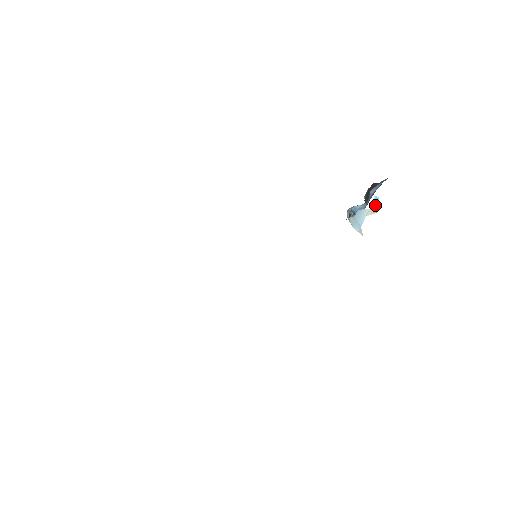
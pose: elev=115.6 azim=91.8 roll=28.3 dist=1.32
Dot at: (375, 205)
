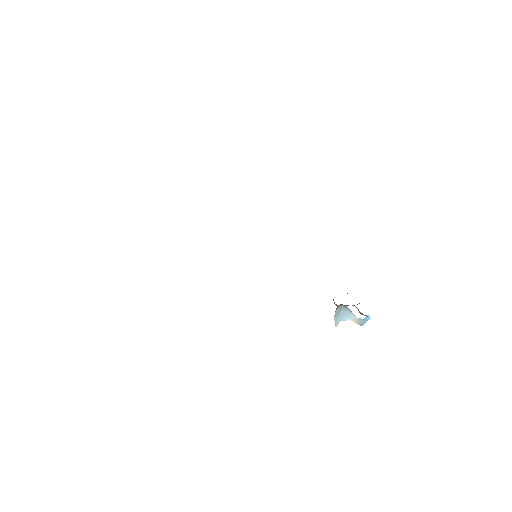
Dot at: (363, 320)
